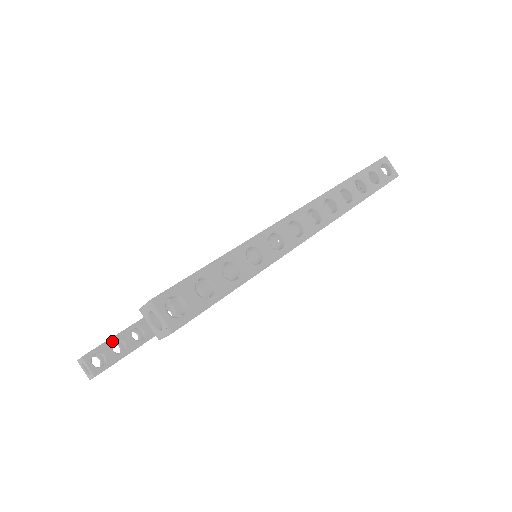
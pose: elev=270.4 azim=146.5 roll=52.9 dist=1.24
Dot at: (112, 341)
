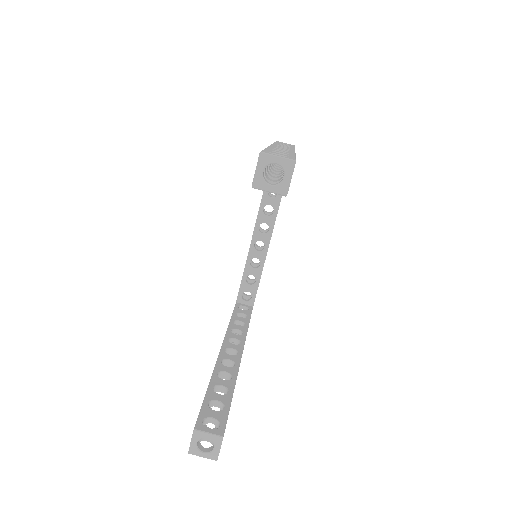
Dot at: (206, 405)
